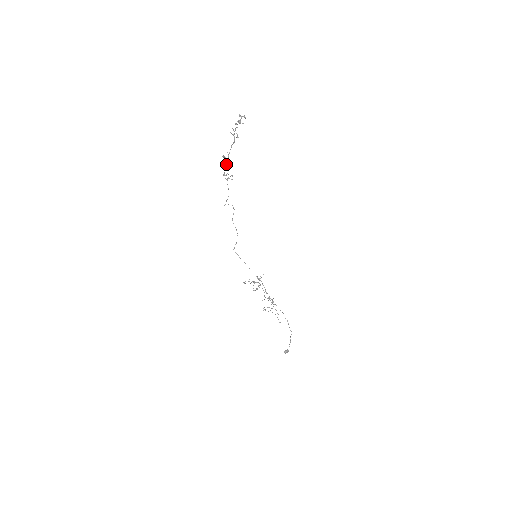
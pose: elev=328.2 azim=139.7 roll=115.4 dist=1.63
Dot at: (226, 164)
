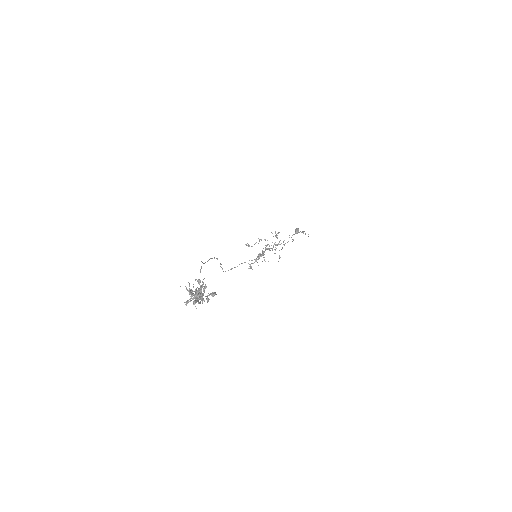
Dot at: (198, 303)
